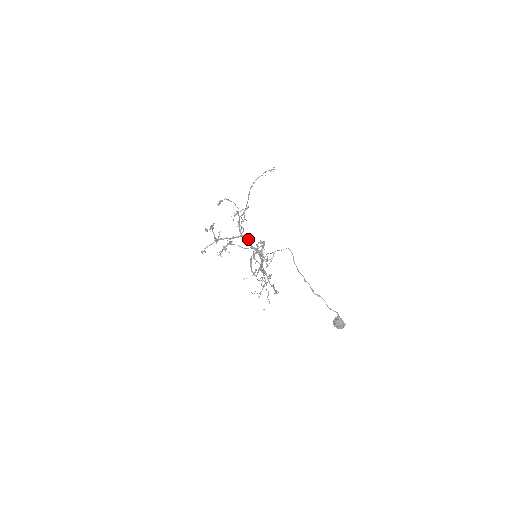
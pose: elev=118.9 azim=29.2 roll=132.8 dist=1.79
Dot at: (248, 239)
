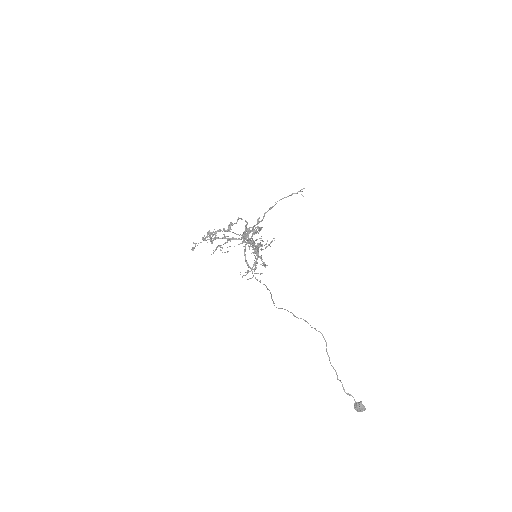
Dot at: (249, 239)
